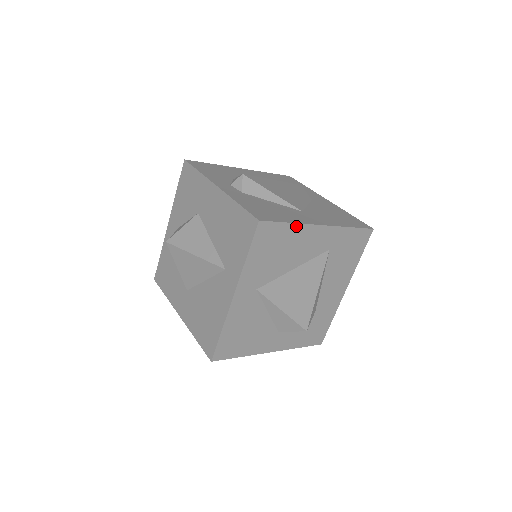
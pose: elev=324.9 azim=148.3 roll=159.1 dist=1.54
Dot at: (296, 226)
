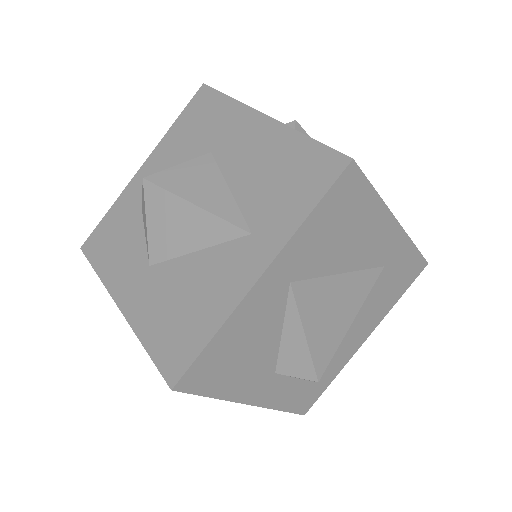
Dot at: (378, 202)
